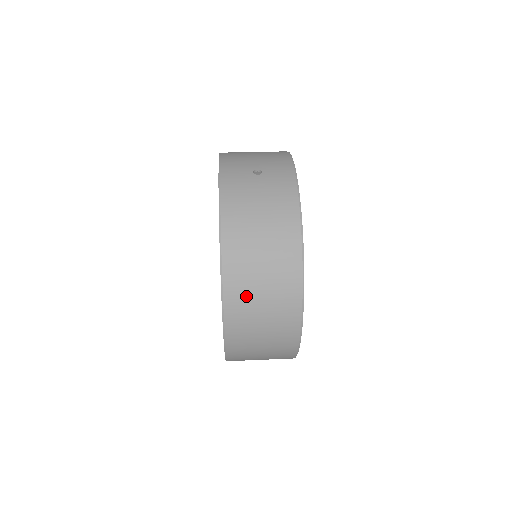
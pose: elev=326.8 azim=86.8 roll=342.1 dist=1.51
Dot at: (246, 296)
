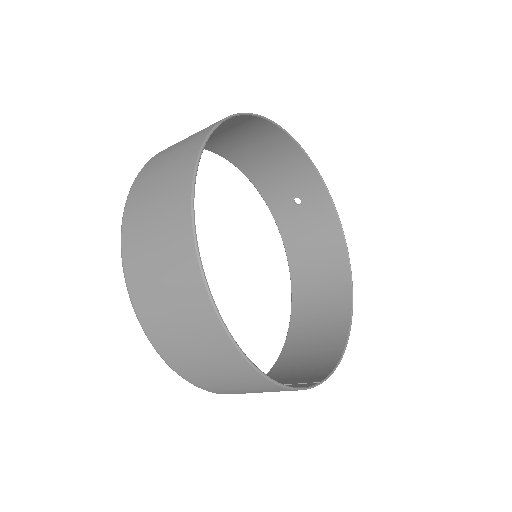
Dot at: (216, 138)
